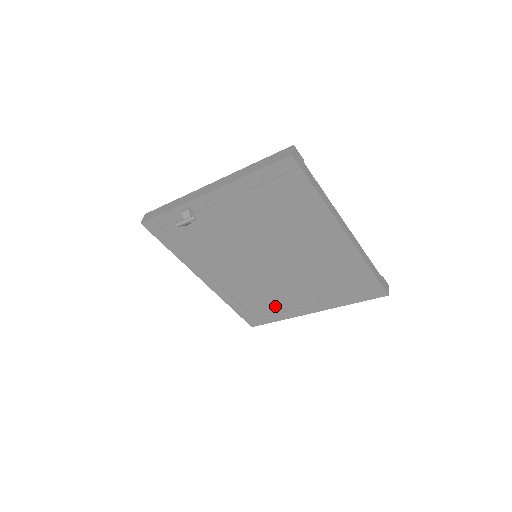
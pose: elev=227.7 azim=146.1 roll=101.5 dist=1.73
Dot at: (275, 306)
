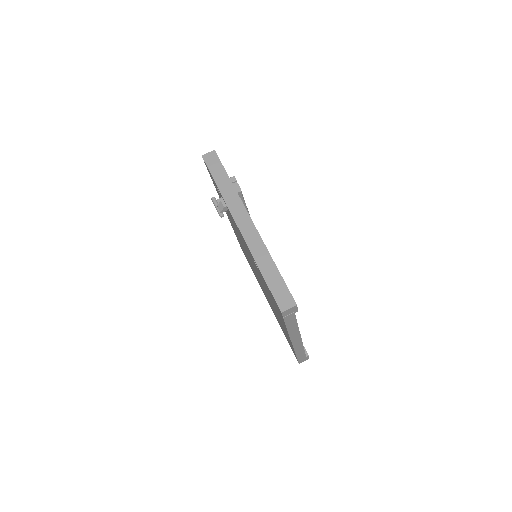
Dot at: occluded
